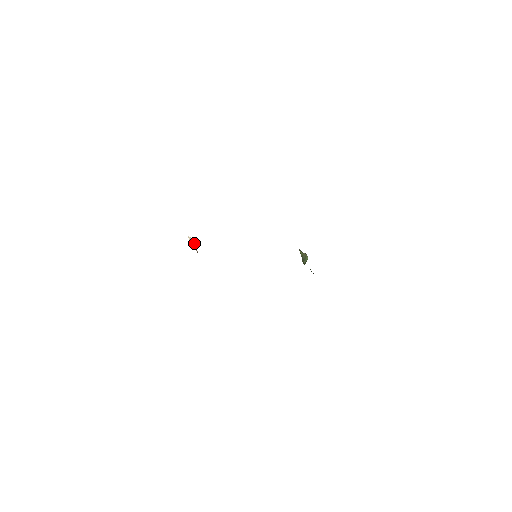
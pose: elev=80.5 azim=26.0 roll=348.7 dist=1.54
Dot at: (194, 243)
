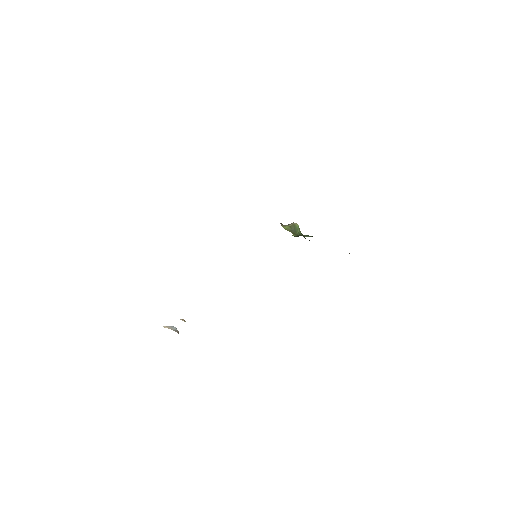
Dot at: (173, 328)
